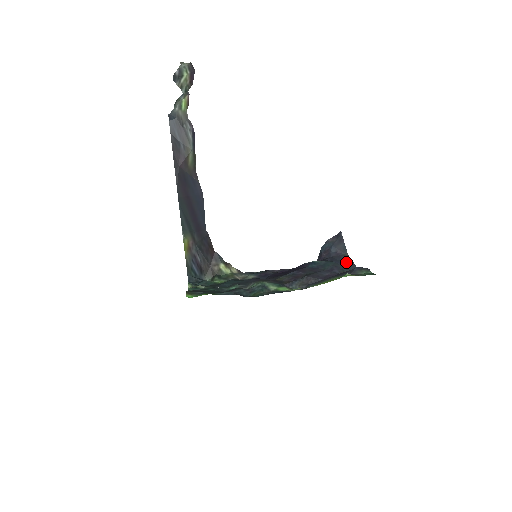
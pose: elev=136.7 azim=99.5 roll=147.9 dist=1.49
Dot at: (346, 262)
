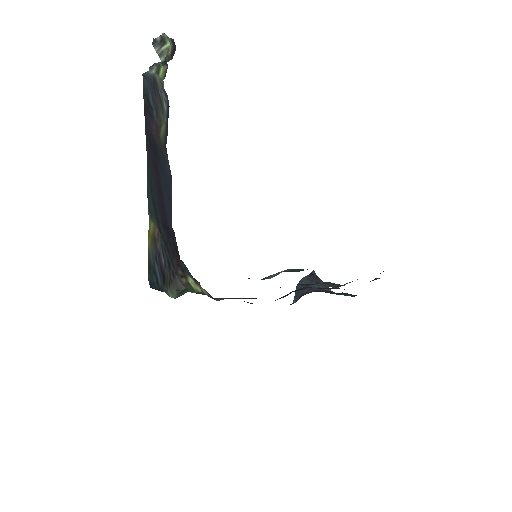
Dot at: (339, 293)
